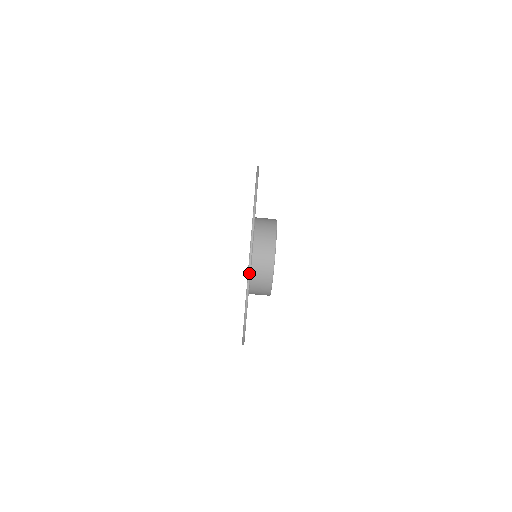
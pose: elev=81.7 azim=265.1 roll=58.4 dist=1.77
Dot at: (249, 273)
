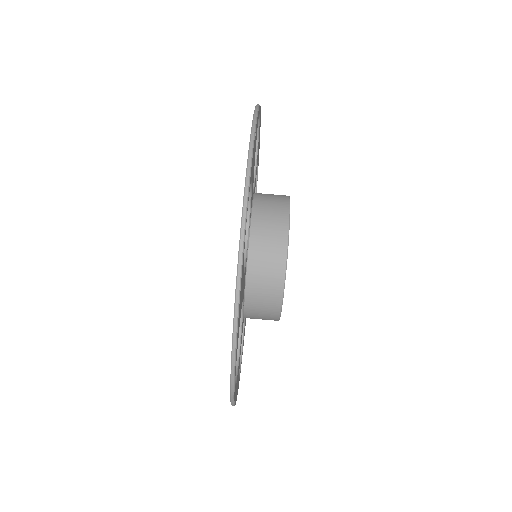
Dot at: (253, 127)
